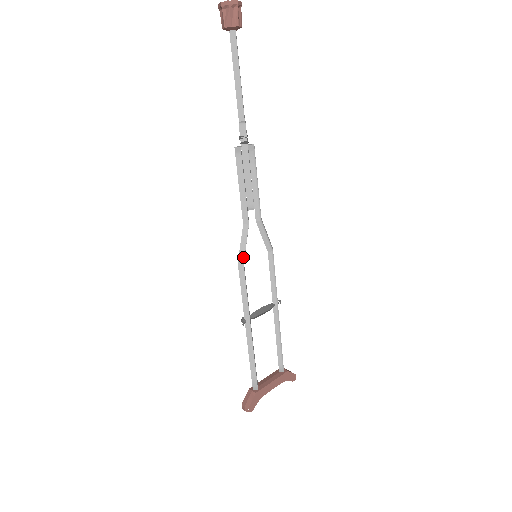
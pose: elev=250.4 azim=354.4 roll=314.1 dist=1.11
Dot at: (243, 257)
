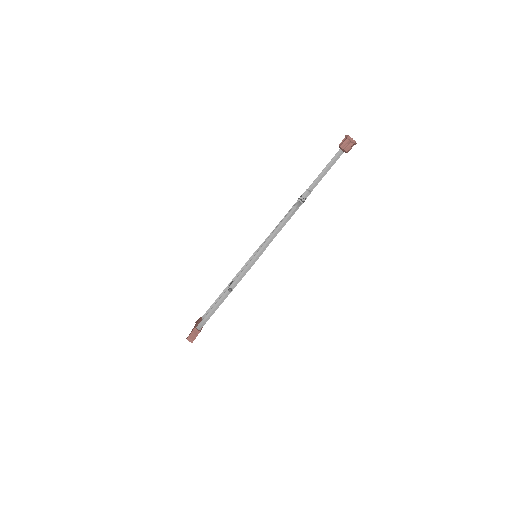
Dot at: occluded
